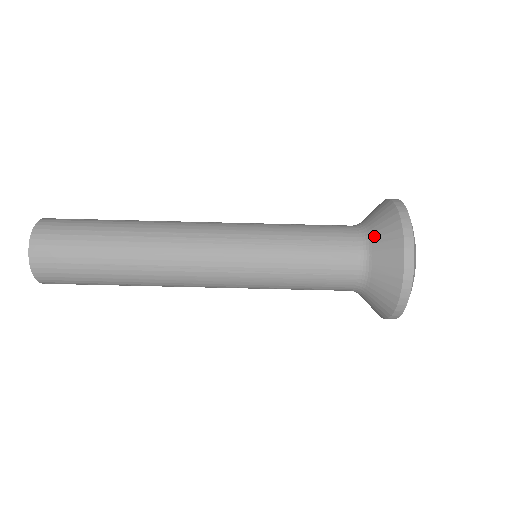
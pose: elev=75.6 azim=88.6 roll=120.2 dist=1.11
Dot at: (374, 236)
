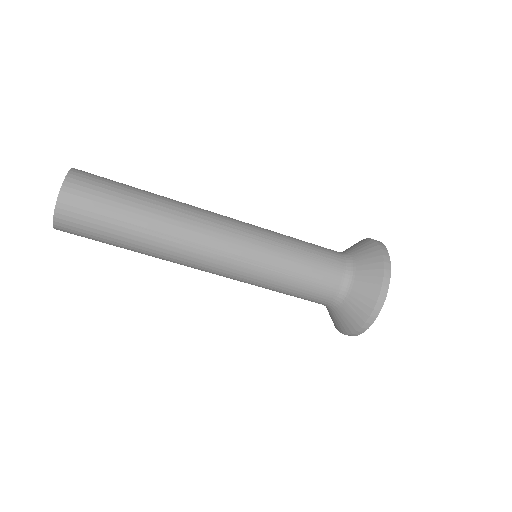
Dot at: (354, 289)
